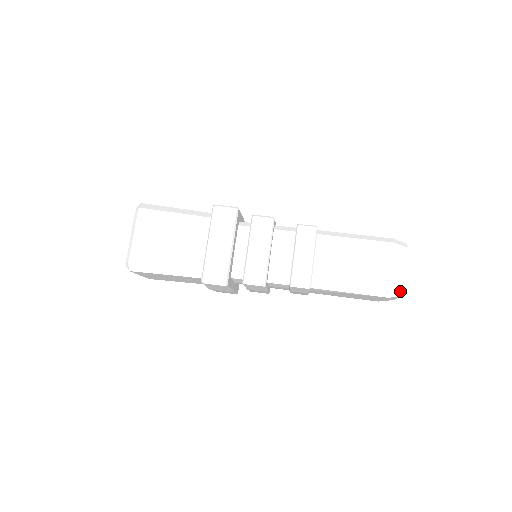
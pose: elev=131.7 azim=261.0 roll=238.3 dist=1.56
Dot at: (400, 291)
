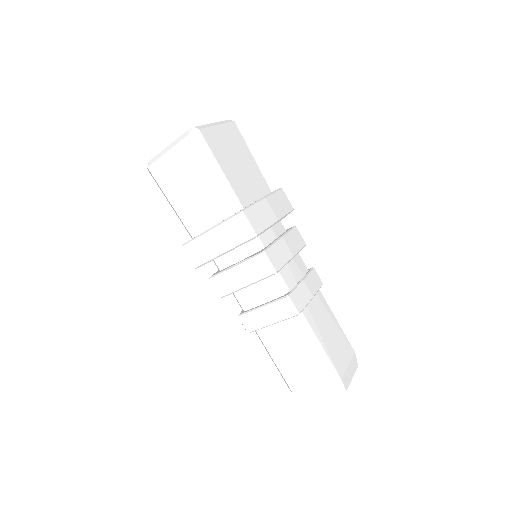
Dot at: (301, 401)
